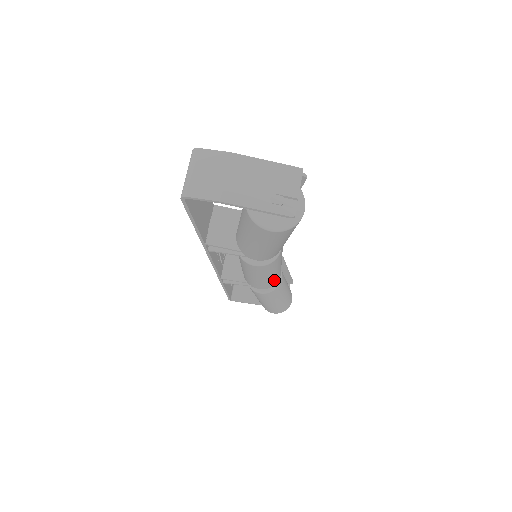
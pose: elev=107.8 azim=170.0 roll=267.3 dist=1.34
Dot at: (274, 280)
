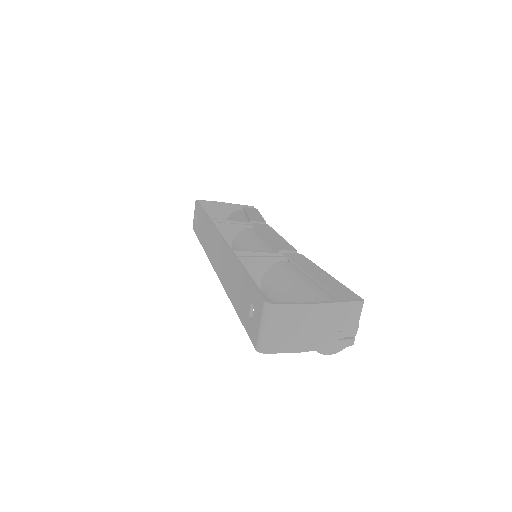
Dot at: occluded
